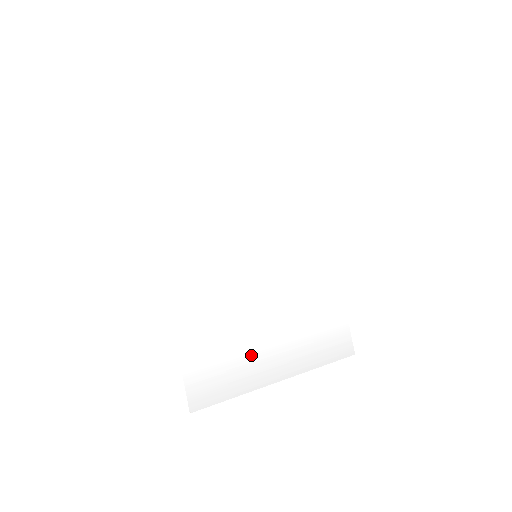
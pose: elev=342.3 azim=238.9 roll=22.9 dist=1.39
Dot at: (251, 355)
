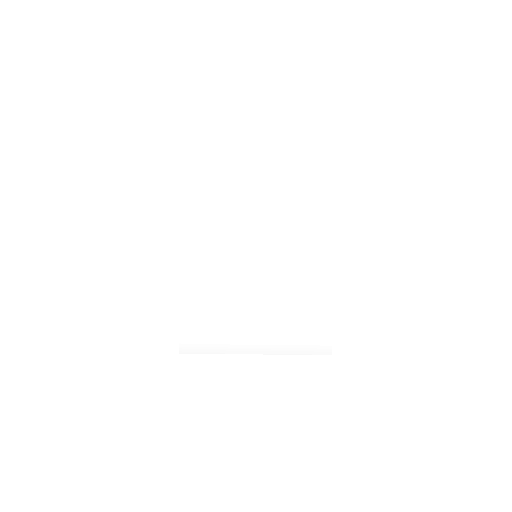
Dot at: (234, 329)
